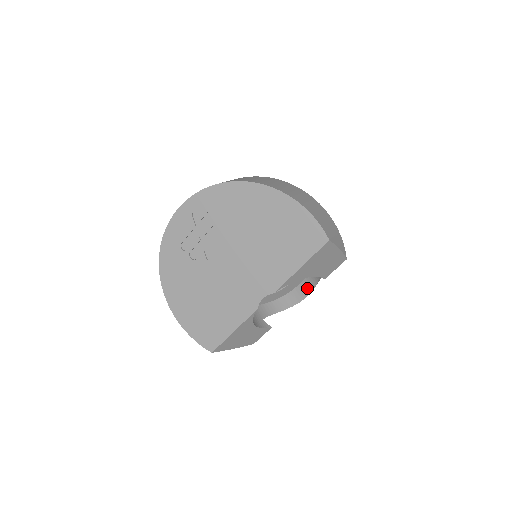
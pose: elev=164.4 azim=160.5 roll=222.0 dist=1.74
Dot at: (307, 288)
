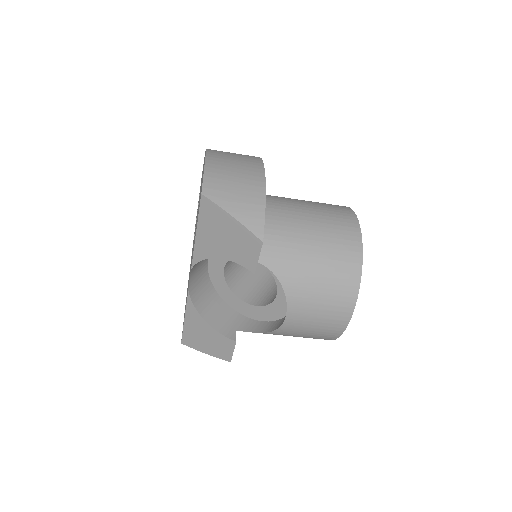
Dot at: occluded
